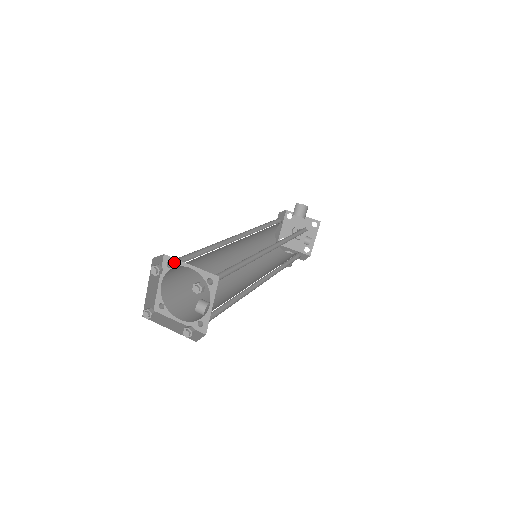
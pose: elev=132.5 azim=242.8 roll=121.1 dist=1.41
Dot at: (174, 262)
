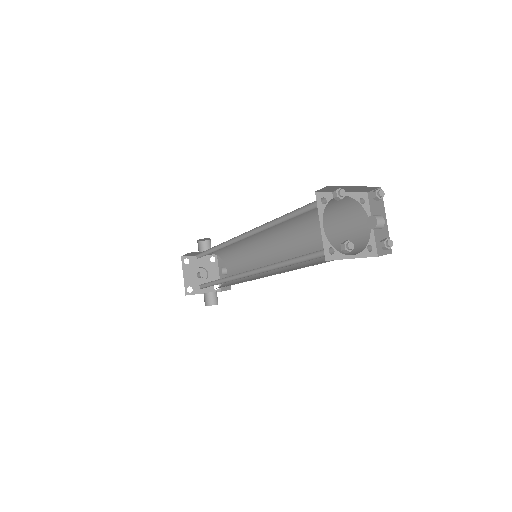
Dot at: (327, 196)
